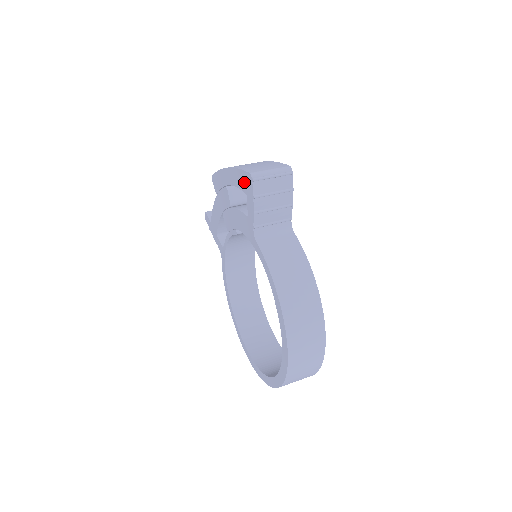
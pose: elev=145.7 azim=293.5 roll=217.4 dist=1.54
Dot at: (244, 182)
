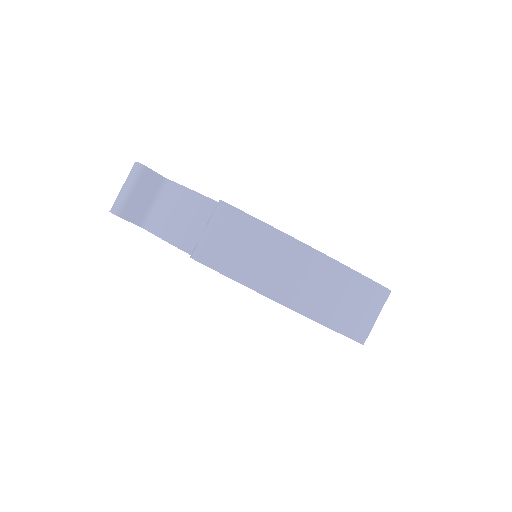
Dot at: occluded
